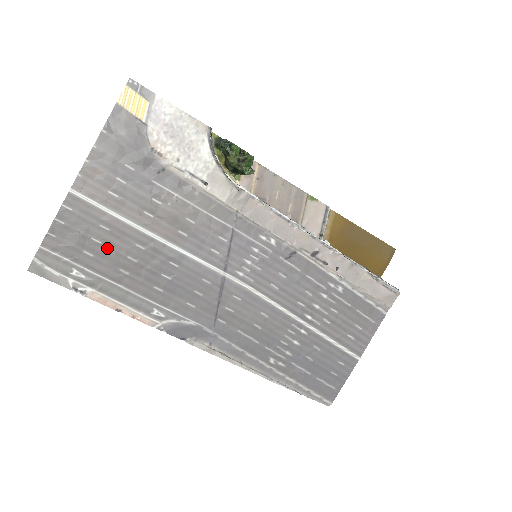
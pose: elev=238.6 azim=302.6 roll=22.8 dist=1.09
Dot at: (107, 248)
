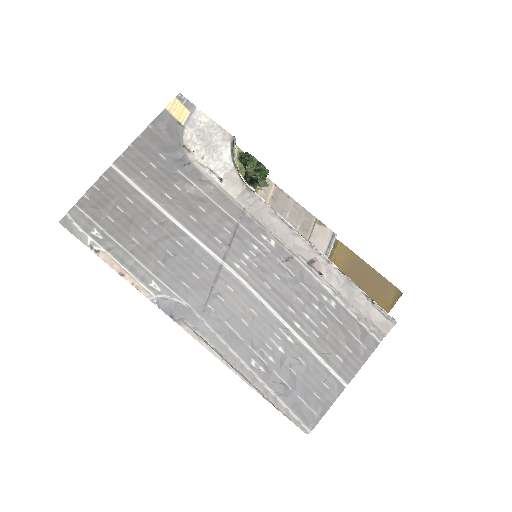
Dot at: (127, 217)
